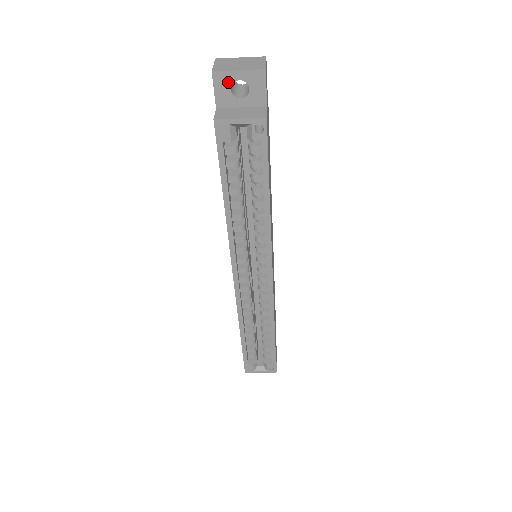
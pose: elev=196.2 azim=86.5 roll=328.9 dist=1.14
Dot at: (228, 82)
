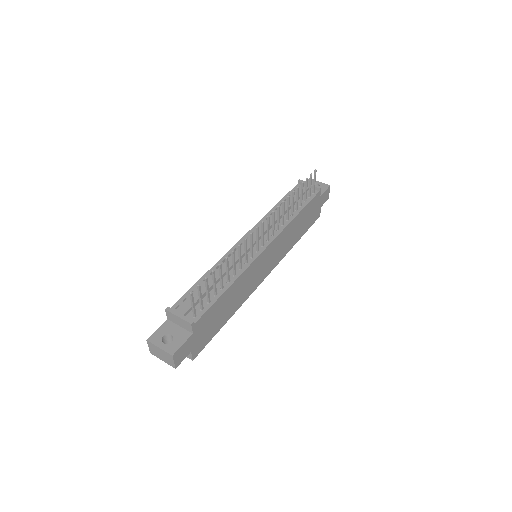
Dot at: occluded
